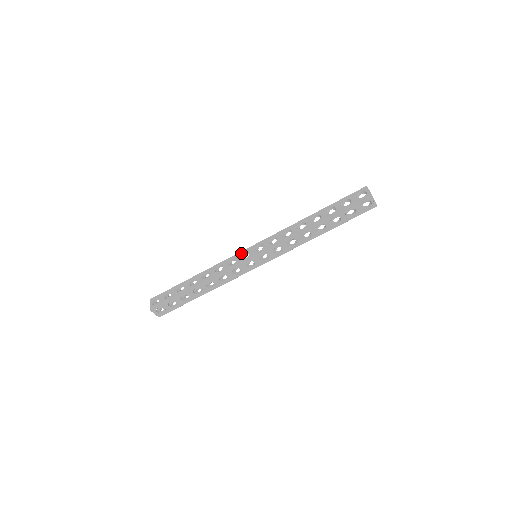
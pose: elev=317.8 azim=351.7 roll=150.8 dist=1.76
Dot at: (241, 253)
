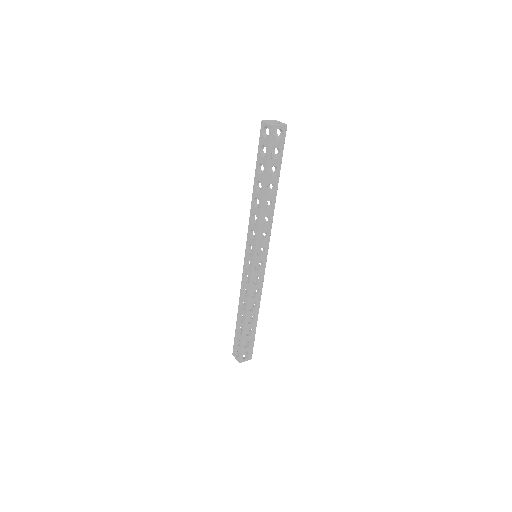
Dot at: (245, 266)
